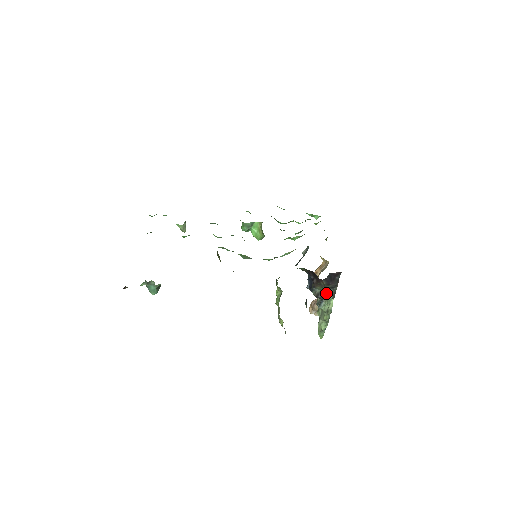
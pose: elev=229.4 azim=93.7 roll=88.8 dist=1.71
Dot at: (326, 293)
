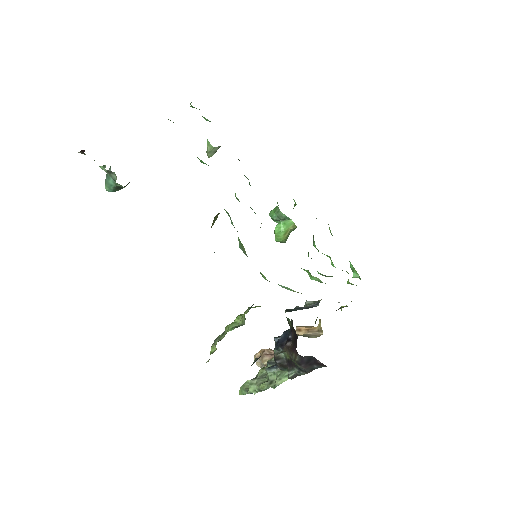
Dot at: (288, 366)
